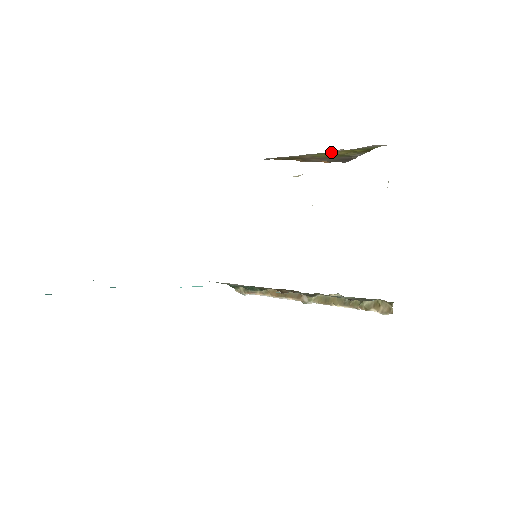
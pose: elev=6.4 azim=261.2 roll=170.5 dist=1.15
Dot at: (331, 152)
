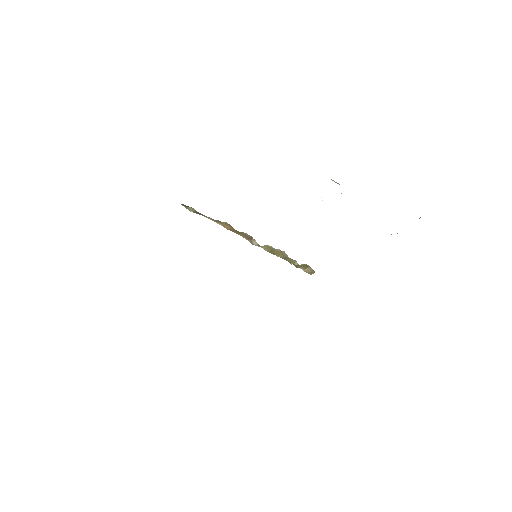
Dot at: occluded
